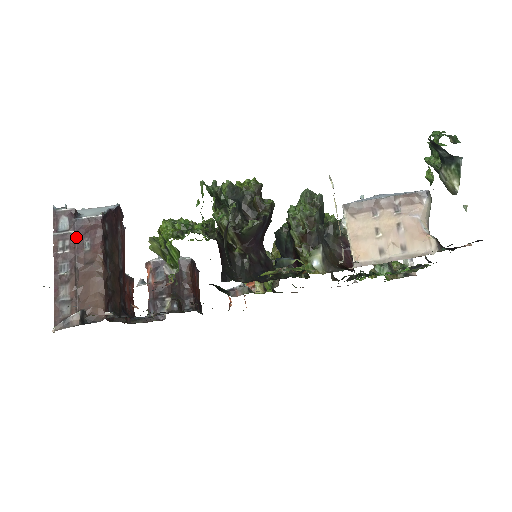
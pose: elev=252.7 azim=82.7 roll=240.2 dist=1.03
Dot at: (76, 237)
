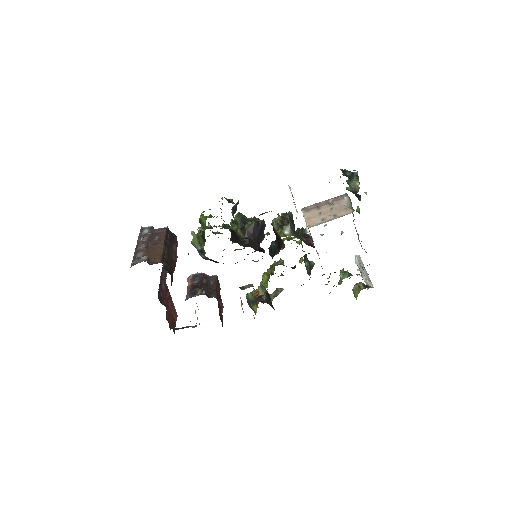
Dot at: (151, 235)
